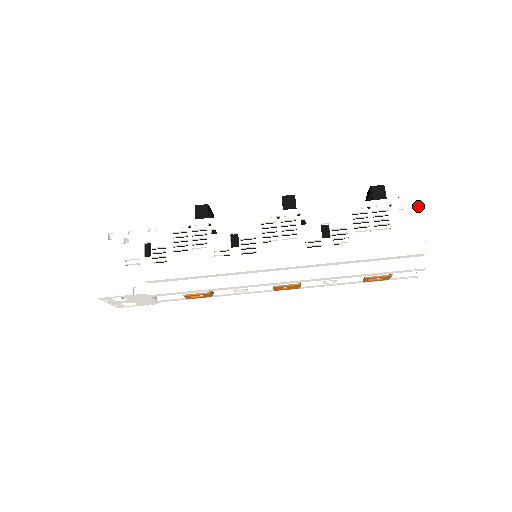
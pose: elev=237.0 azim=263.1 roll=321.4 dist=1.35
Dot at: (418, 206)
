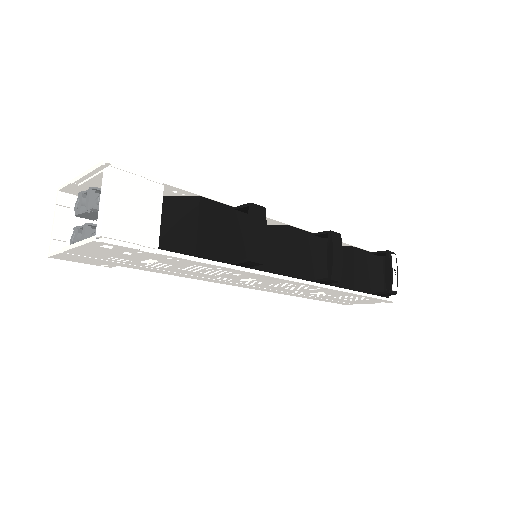
Dot at: occluded
